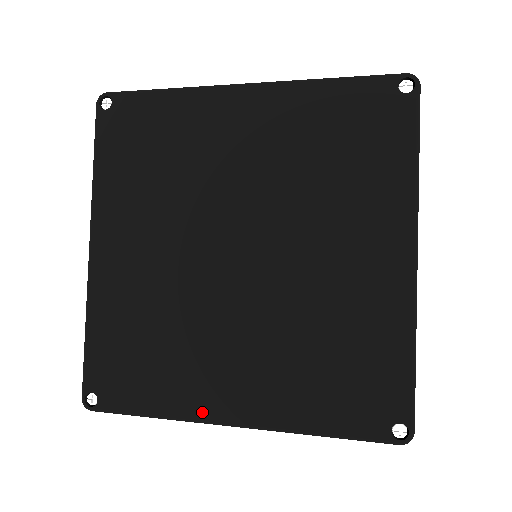
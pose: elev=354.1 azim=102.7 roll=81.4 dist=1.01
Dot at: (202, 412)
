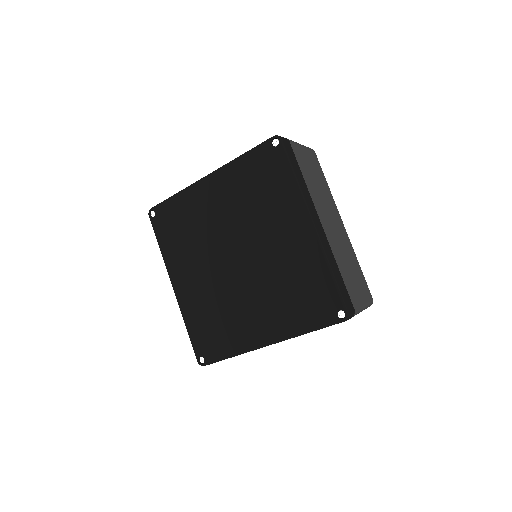
Dot at: (251, 345)
